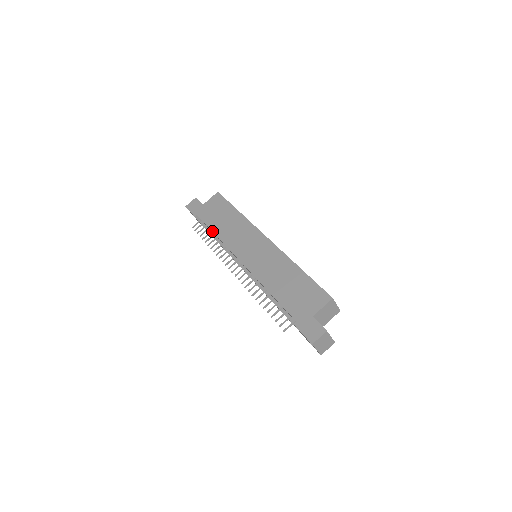
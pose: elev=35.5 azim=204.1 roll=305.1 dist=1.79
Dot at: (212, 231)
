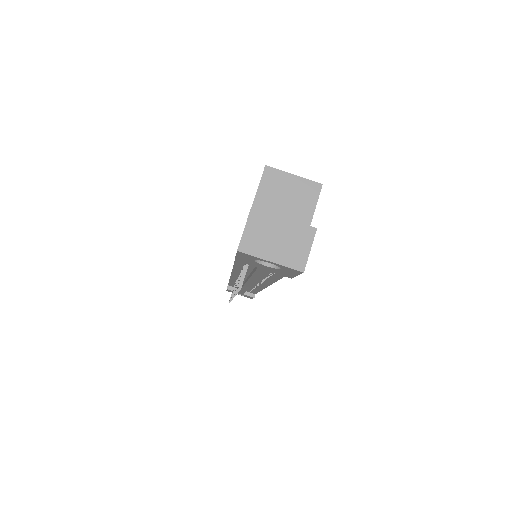
Dot at: occluded
